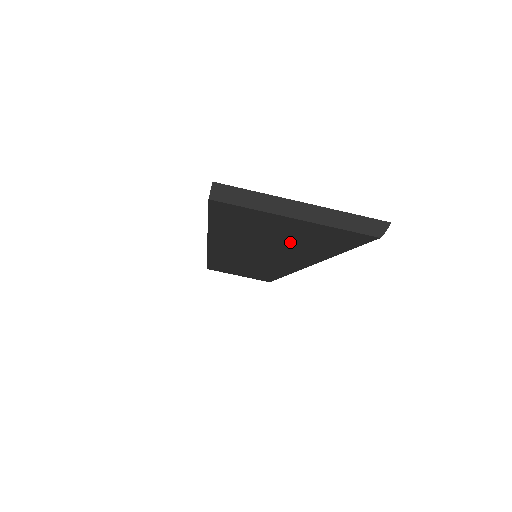
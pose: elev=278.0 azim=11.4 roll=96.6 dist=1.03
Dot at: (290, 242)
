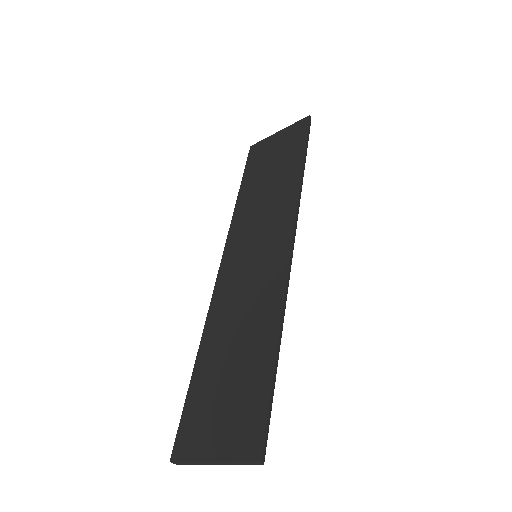
Dot at: occluded
